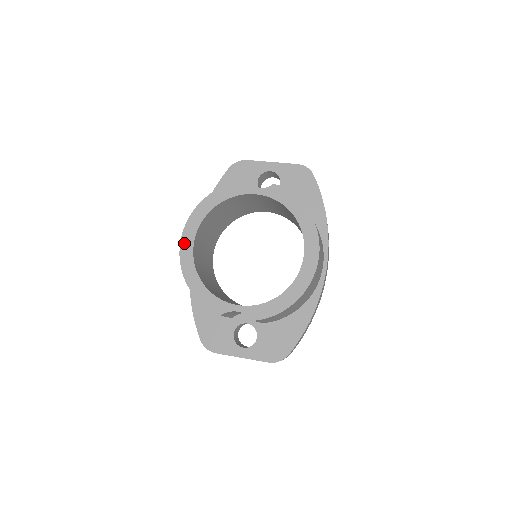
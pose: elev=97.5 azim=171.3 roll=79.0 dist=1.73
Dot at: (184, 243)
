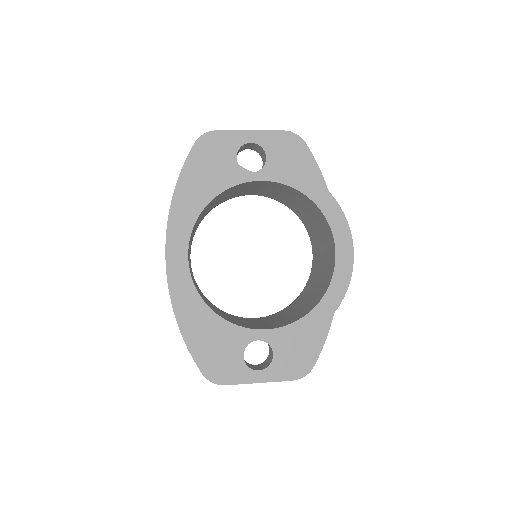
Dot at: (174, 261)
